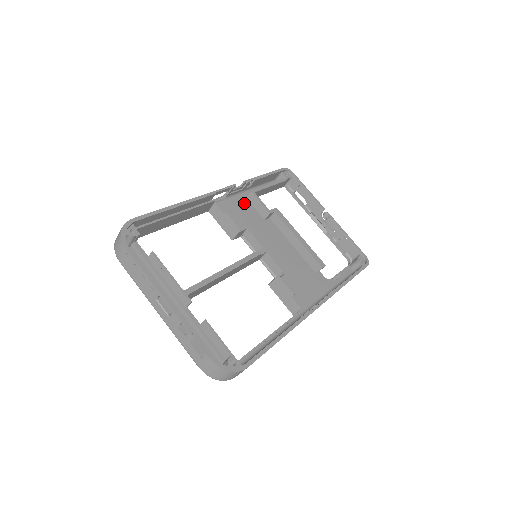
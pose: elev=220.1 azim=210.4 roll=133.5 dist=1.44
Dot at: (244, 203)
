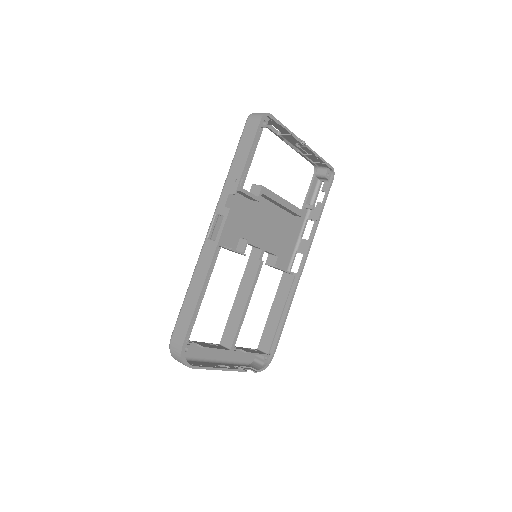
Dot at: (232, 199)
